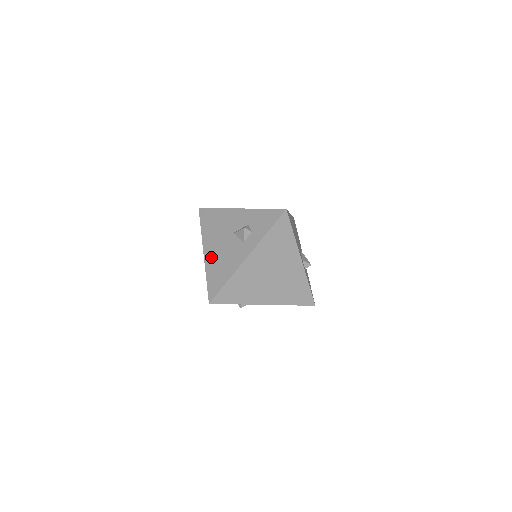
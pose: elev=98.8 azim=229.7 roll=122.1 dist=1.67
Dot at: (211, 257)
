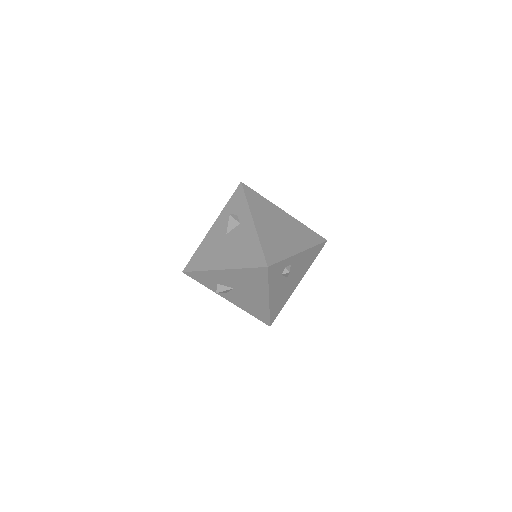
Dot at: (230, 260)
